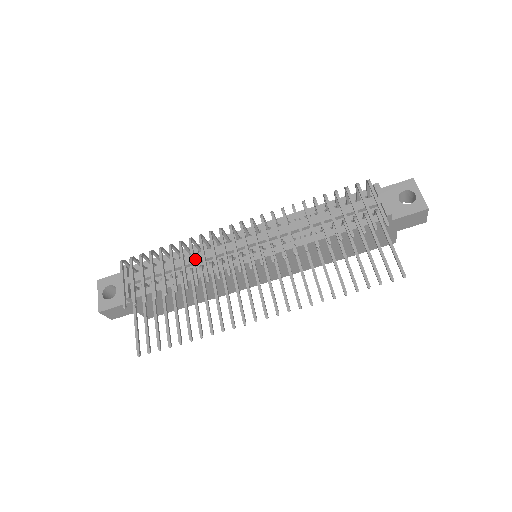
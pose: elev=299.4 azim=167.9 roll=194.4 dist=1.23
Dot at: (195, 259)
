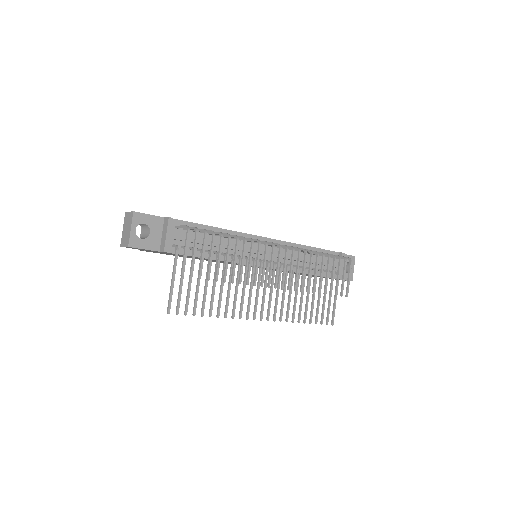
Dot at: occluded
